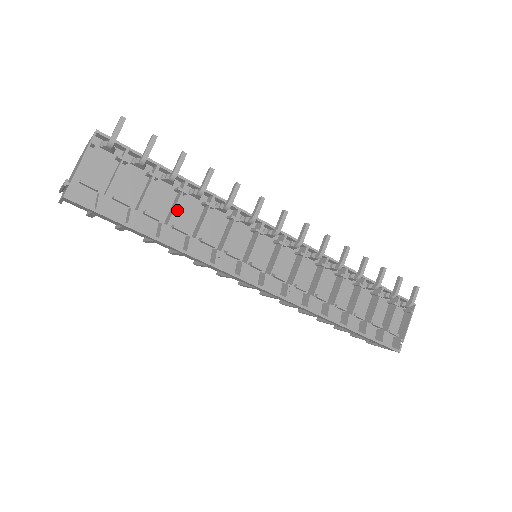
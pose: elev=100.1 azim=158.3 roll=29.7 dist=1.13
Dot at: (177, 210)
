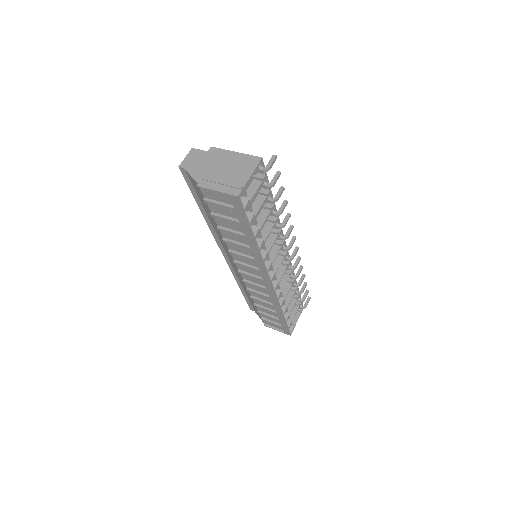
Dot at: (259, 219)
